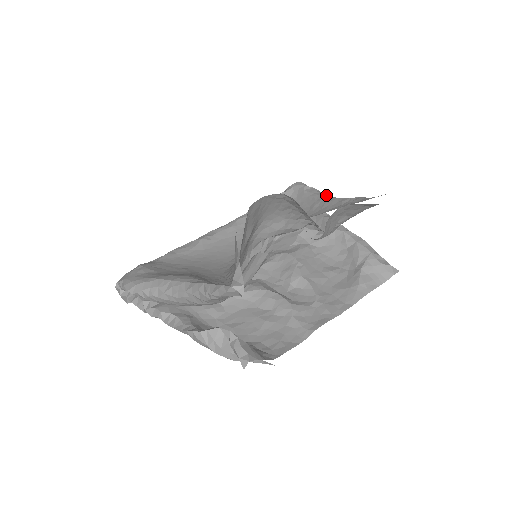
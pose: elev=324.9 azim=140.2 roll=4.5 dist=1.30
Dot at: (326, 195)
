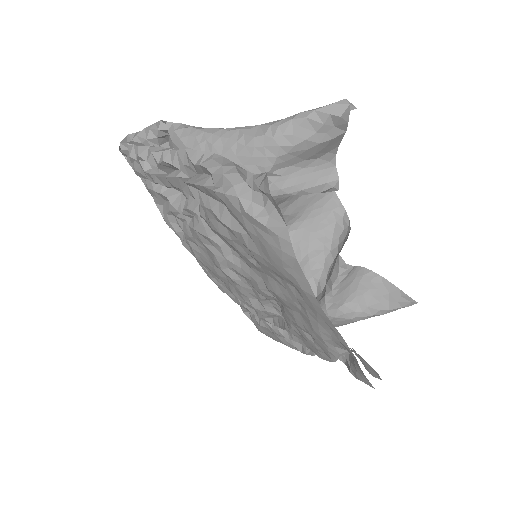
Dot at: occluded
